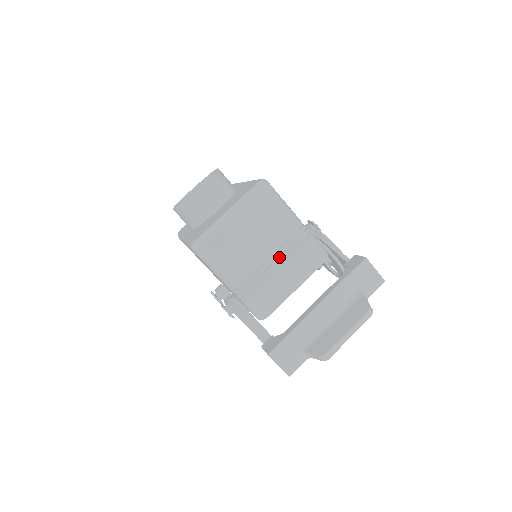
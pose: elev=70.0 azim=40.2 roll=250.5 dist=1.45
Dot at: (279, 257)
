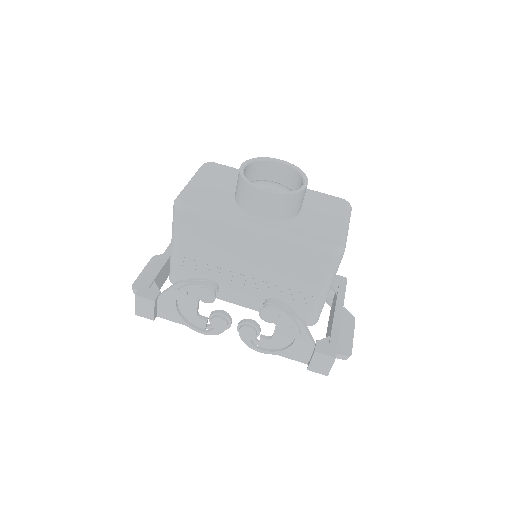
Dot at: occluded
